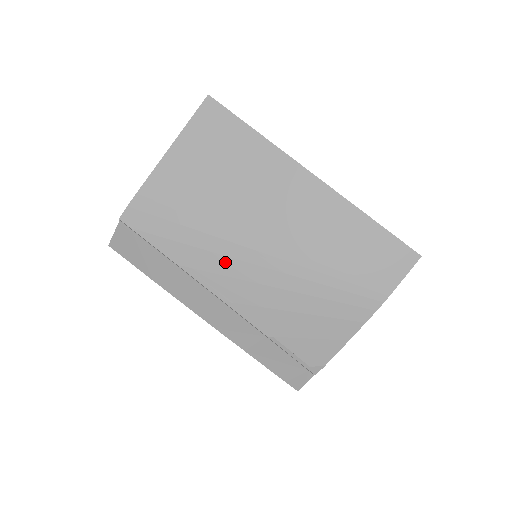
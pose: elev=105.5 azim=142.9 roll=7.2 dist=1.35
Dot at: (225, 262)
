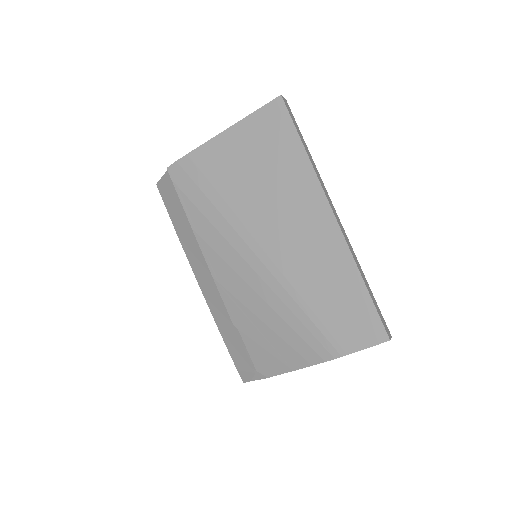
Dot at: (226, 247)
